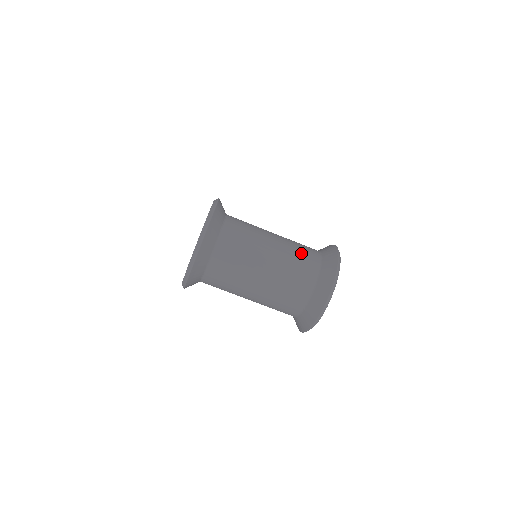
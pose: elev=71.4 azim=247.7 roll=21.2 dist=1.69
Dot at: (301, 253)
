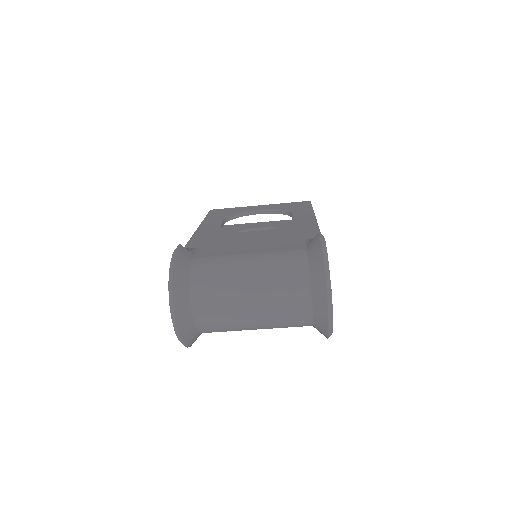
Dot at: (283, 273)
